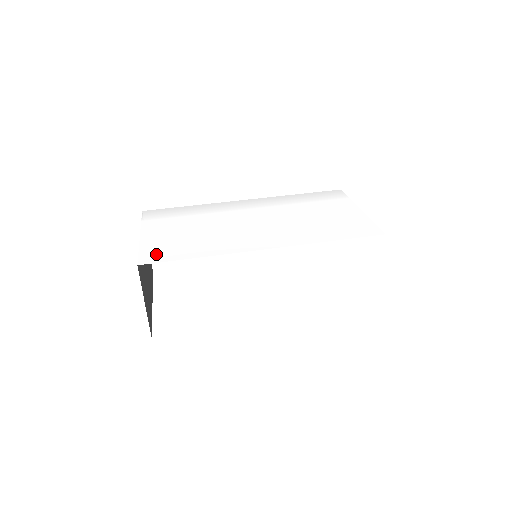
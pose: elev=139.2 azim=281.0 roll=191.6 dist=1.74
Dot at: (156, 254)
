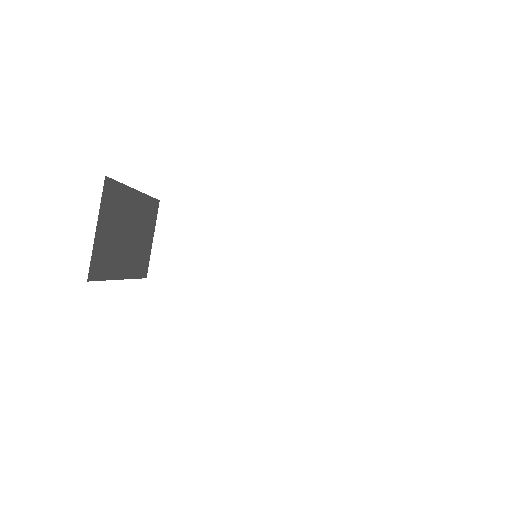
Dot at: occluded
